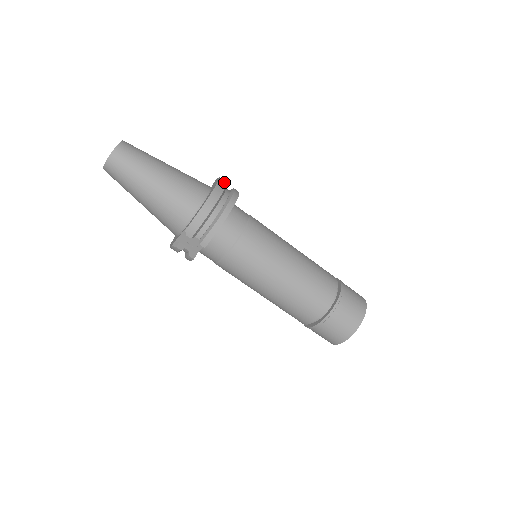
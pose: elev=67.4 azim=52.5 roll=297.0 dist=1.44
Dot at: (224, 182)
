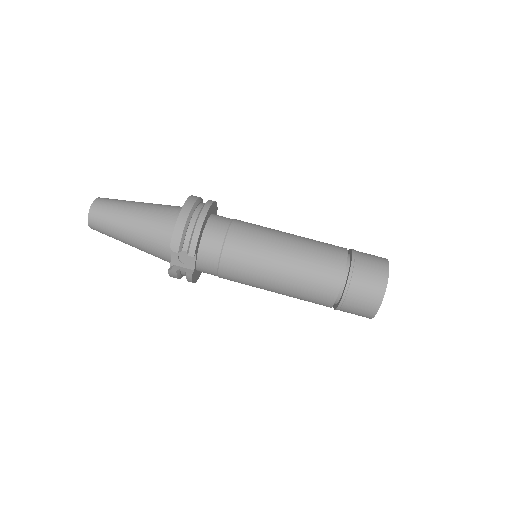
Dot at: (197, 197)
